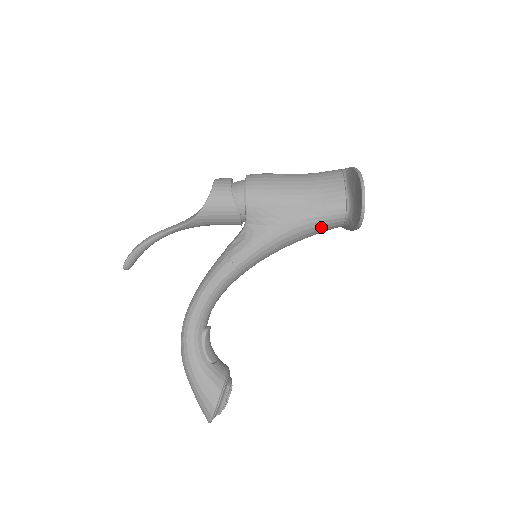
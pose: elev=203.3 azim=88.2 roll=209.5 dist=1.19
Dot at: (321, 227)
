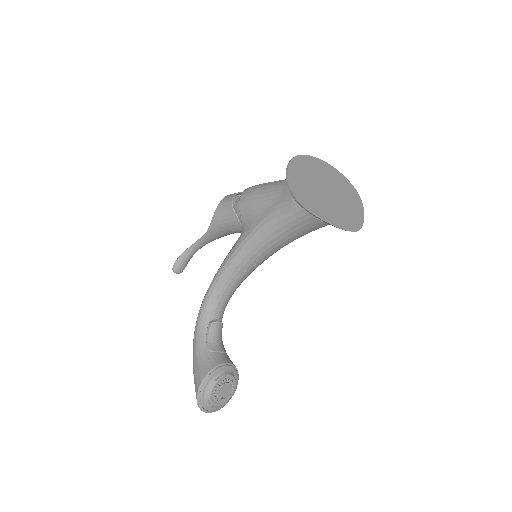
Dot at: (292, 218)
